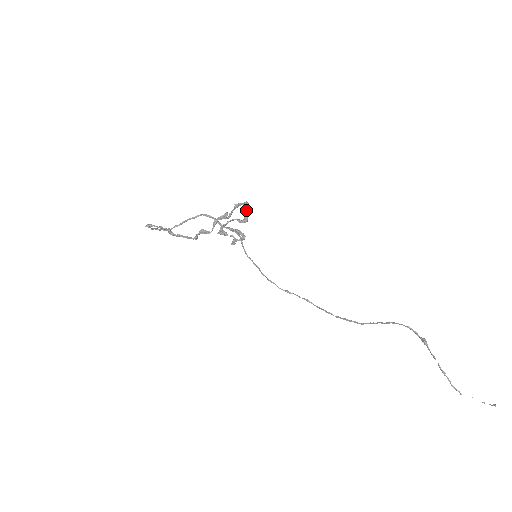
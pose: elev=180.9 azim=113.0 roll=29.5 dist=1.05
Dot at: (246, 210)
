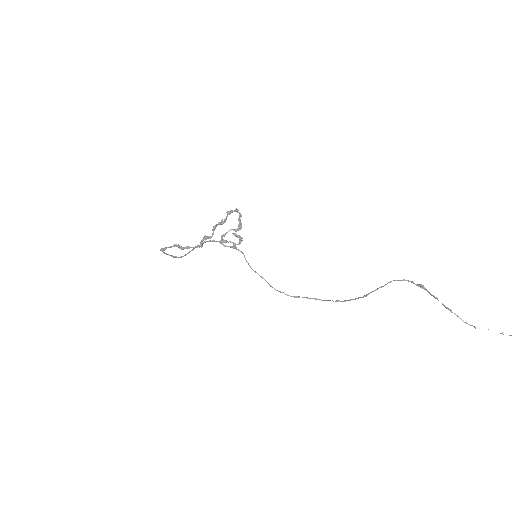
Dot at: (238, 218)
